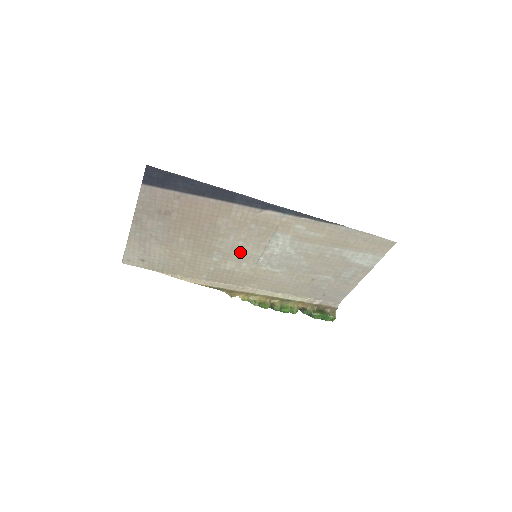
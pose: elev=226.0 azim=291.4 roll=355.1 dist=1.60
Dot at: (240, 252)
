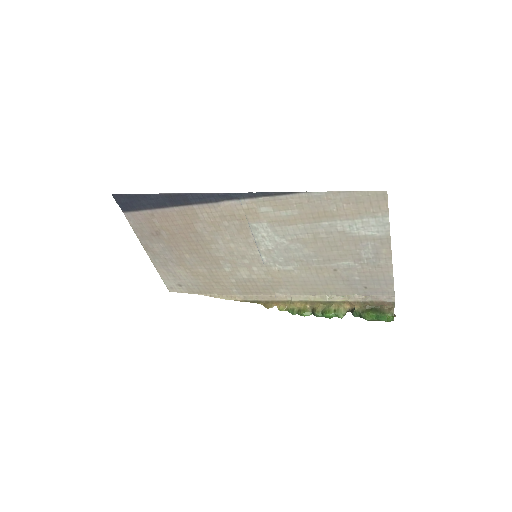
Dot at: (240, 256)
